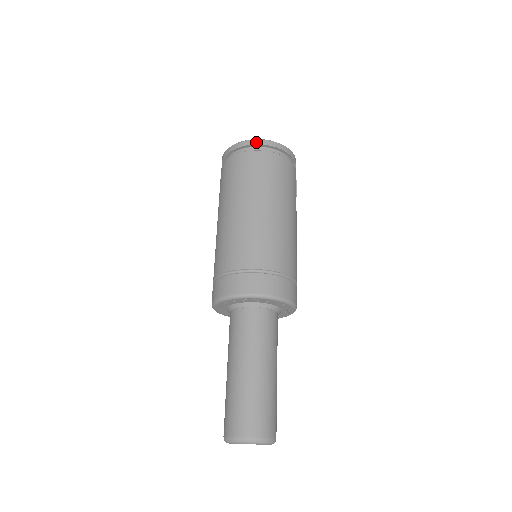
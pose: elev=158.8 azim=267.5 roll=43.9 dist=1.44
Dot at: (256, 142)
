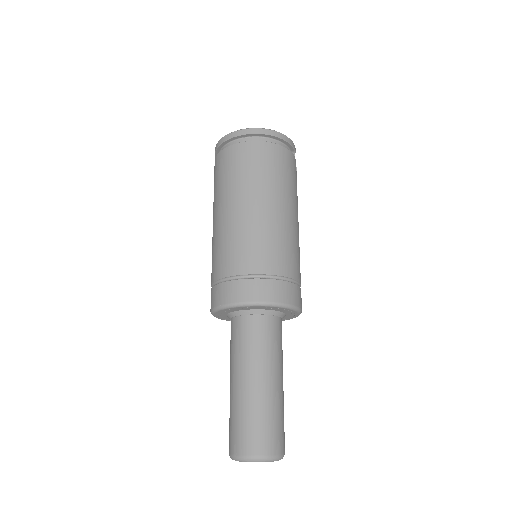
Dot at: (250, 131)
